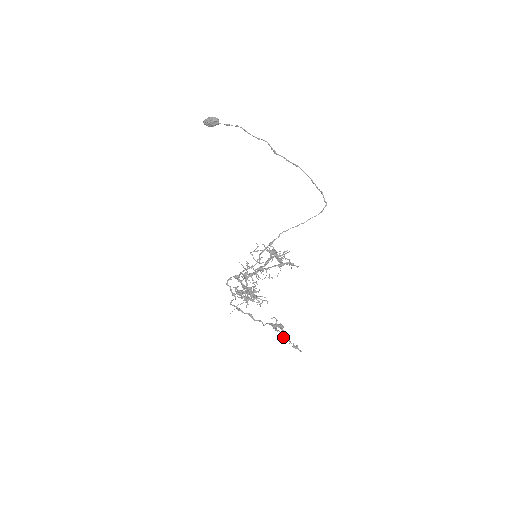
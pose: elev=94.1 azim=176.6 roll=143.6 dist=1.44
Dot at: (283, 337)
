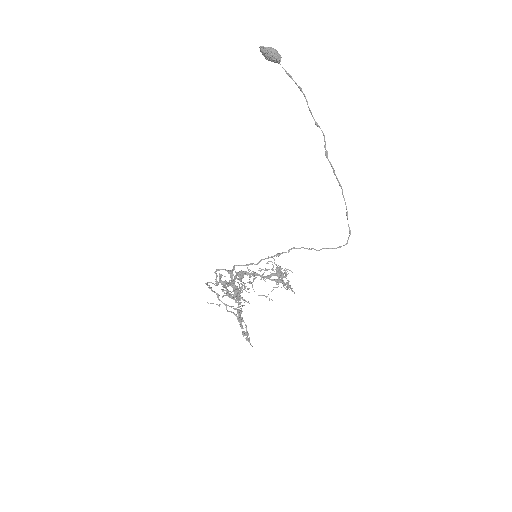
Dot at: (245, 335)
